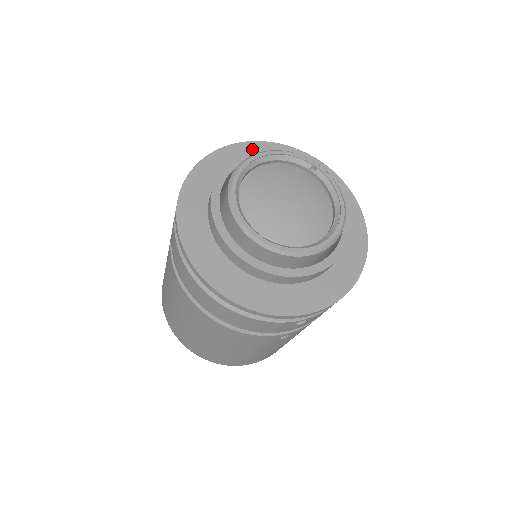
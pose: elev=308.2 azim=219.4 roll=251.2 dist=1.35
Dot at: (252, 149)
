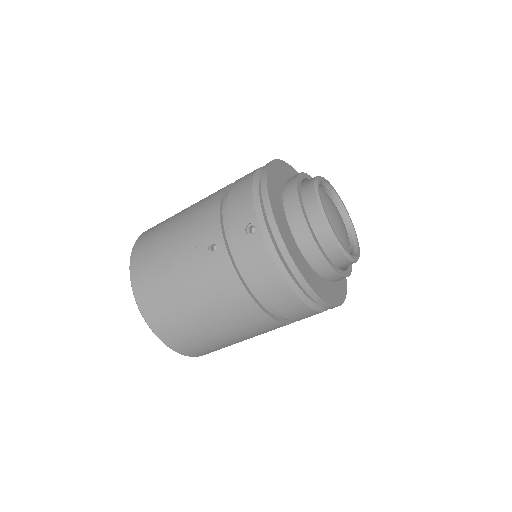
Dot at: (277, 168)
